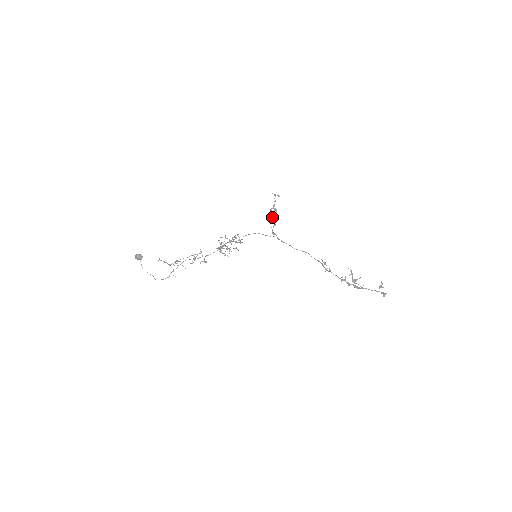
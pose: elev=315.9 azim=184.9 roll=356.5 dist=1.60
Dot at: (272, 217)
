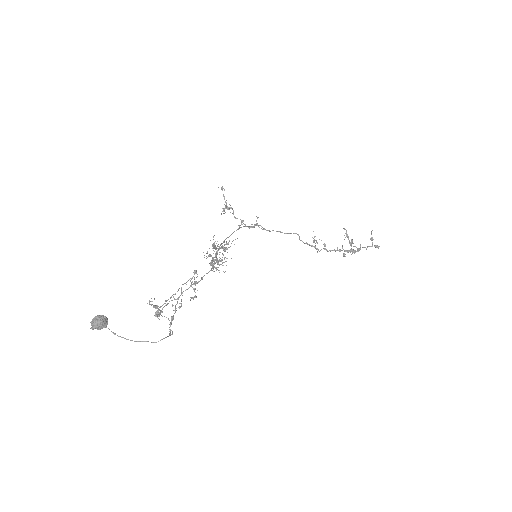
Dot at: (233, 214)
